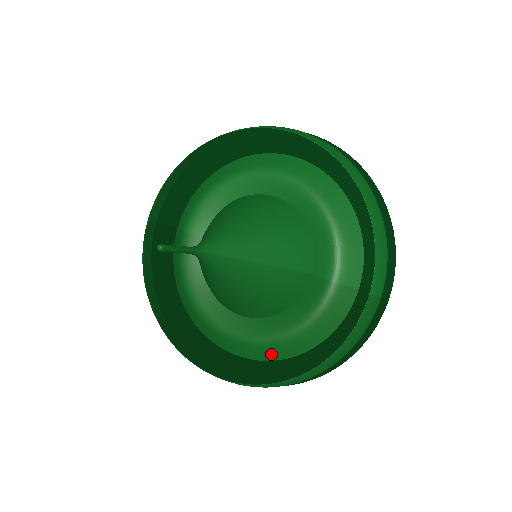
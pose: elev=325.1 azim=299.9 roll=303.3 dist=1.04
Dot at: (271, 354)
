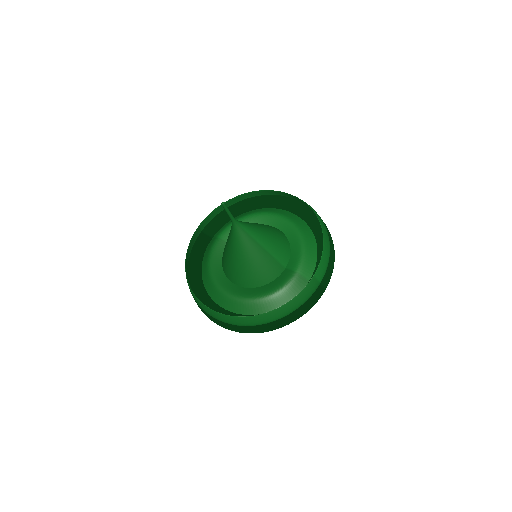
Dot at: (249, 309)
